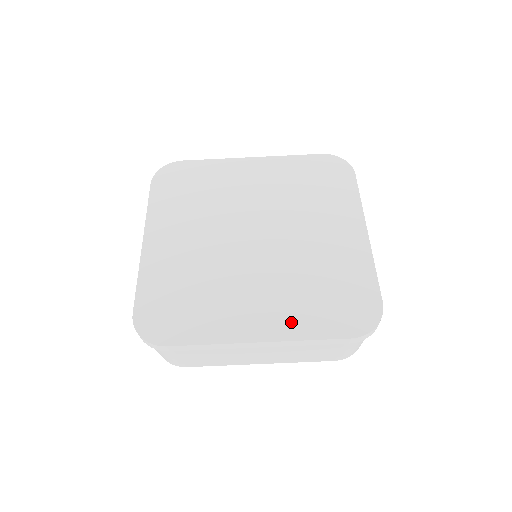
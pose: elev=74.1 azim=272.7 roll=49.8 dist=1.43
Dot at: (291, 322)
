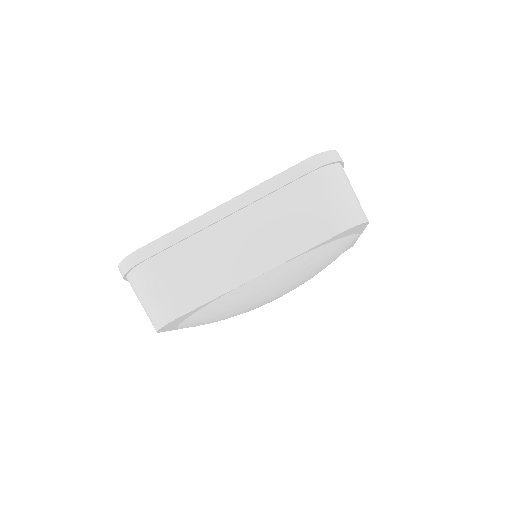
Dot at: occluded
